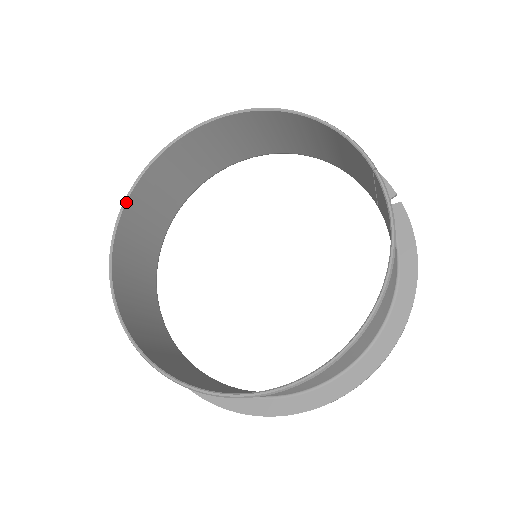
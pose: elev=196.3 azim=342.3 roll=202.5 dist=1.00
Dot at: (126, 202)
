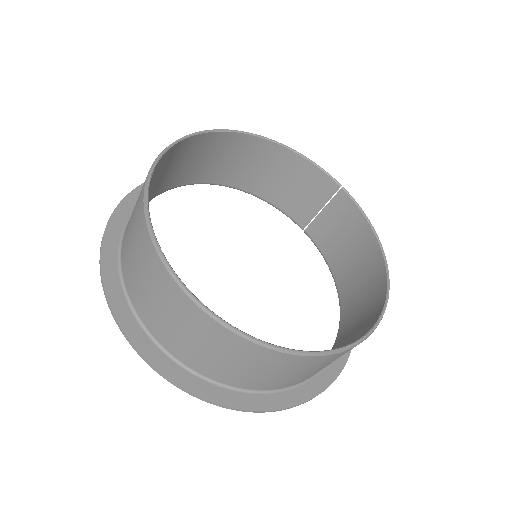
Dot at: occluded
